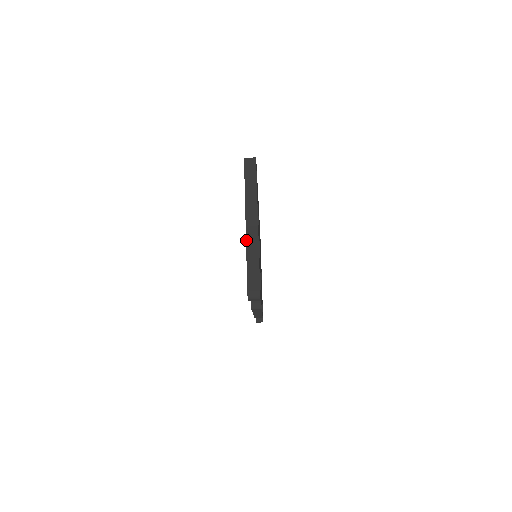
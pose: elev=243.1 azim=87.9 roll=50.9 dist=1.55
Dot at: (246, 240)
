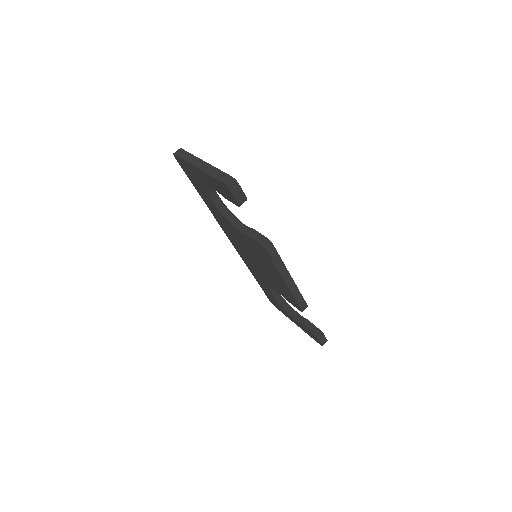
Dot at: (203, 171)
